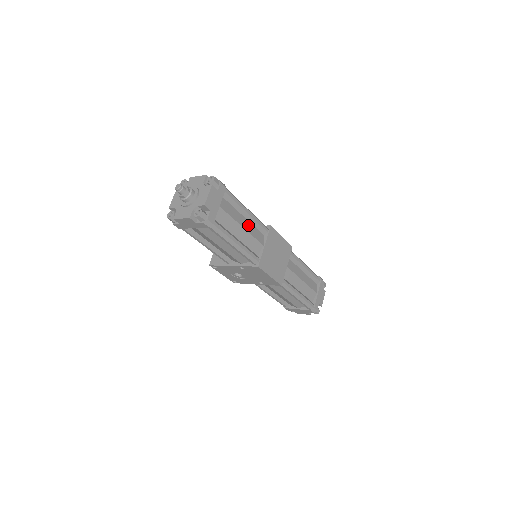
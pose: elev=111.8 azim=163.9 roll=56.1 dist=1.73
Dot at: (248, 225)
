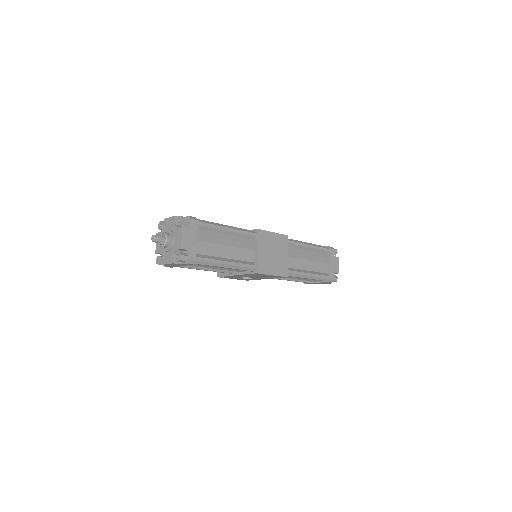
Dot at: (233, 240)
